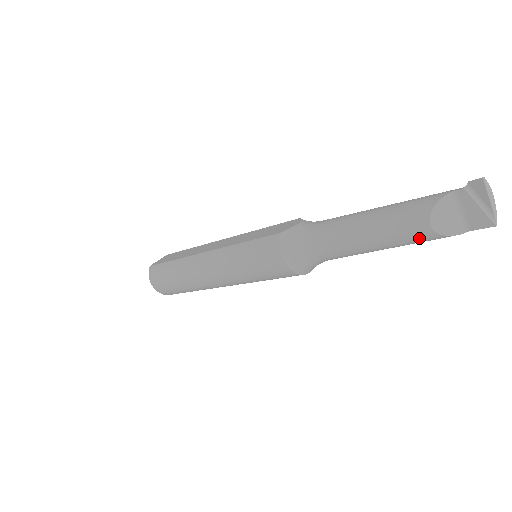
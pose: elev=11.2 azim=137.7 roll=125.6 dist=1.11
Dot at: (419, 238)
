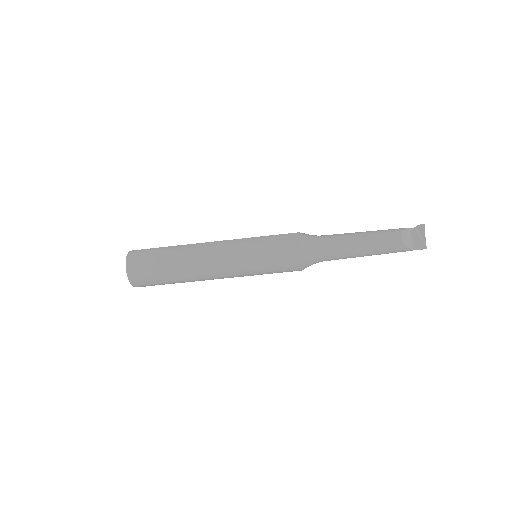
Dot at: (393, 245)
